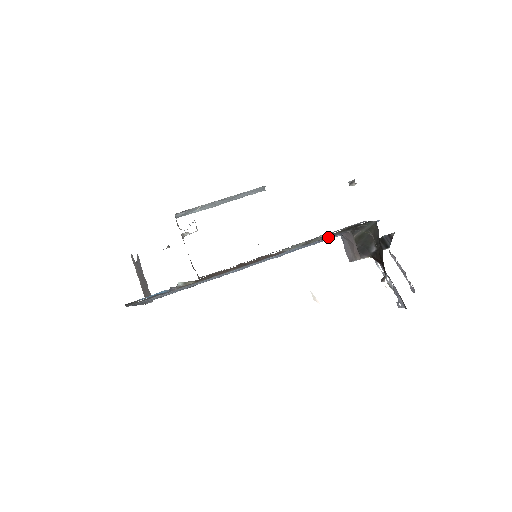
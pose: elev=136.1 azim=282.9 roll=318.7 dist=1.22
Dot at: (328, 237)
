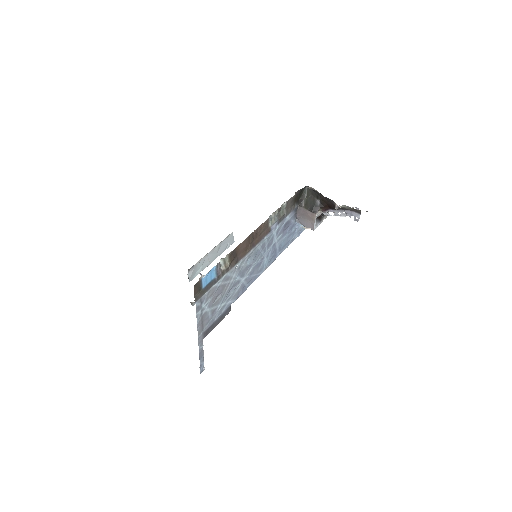
Dot at: (289, 214)
